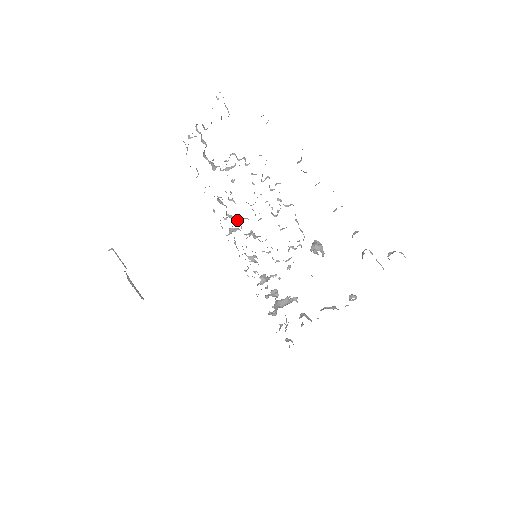
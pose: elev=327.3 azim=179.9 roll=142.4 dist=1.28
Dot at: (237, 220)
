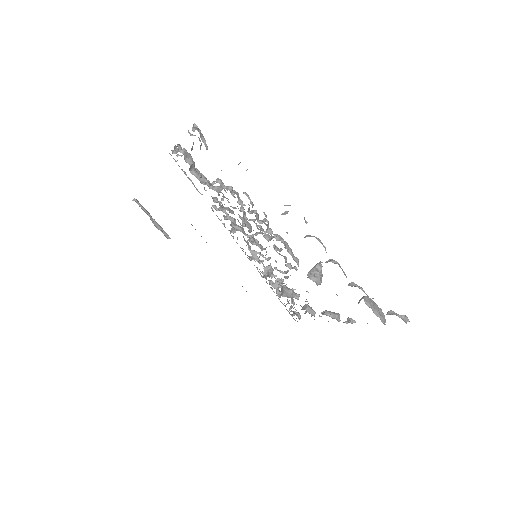
Dot at: occluded
